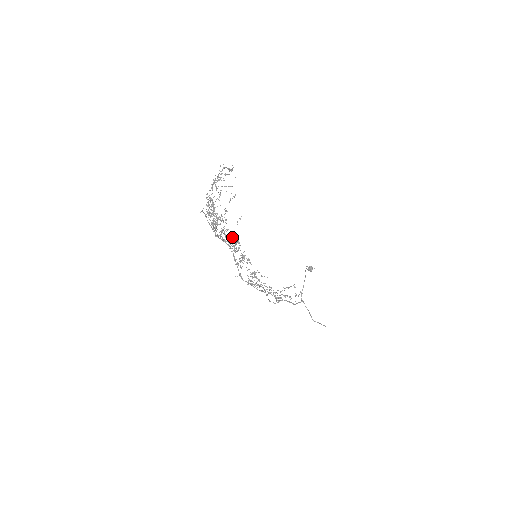
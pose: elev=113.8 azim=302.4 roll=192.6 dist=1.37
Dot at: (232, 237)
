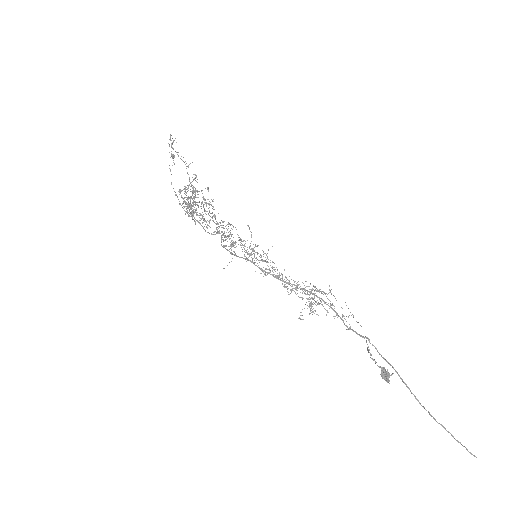
Dot at: occluded
